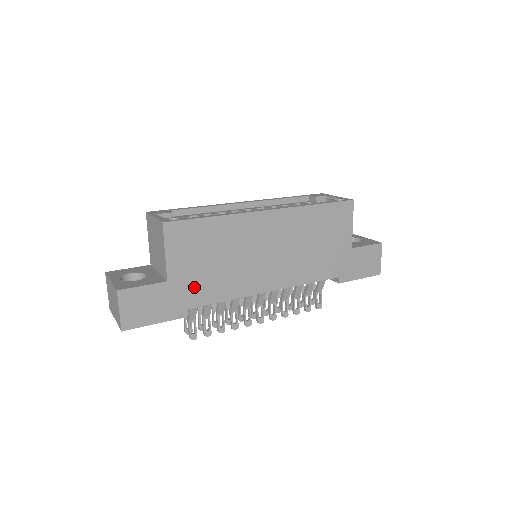
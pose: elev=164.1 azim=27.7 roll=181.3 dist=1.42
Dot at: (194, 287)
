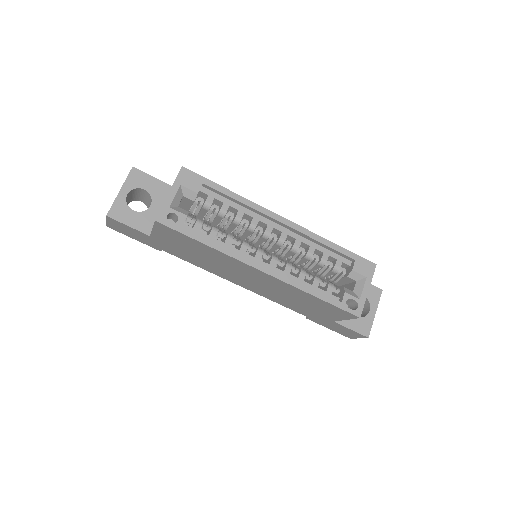
Dot at: (172, 249)
